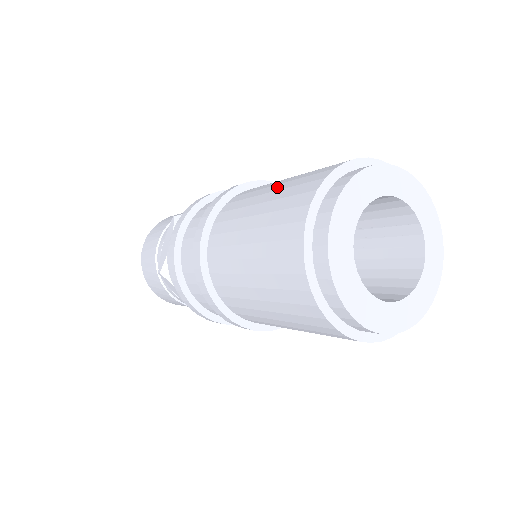
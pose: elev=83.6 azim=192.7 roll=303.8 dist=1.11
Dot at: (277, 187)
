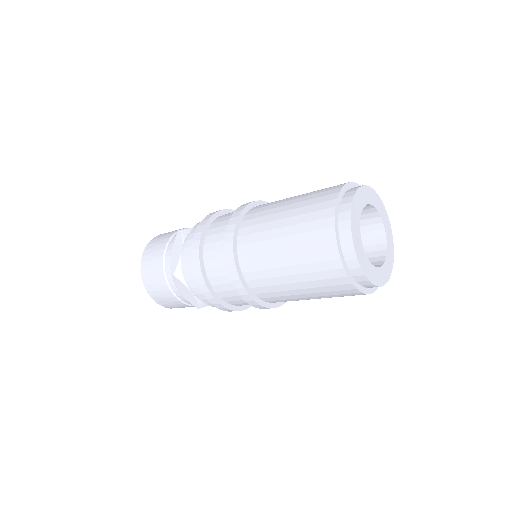
Dot at: (295, 201)
